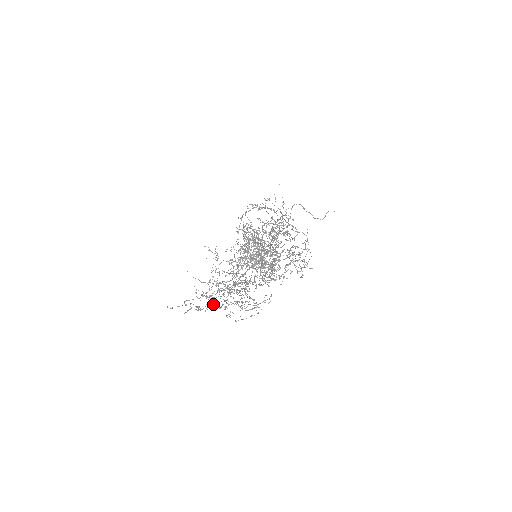
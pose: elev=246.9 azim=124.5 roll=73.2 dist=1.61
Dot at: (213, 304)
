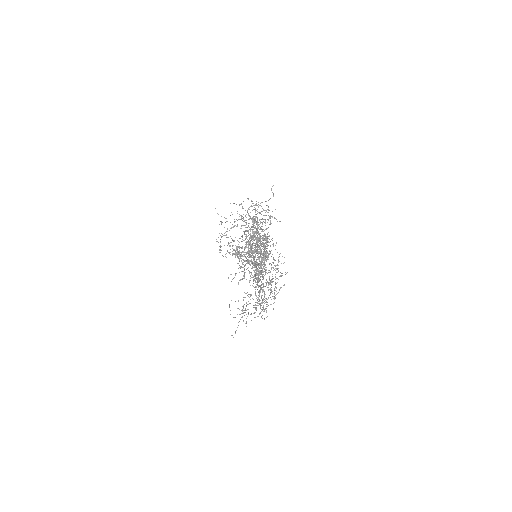
Dot at: (257, 302)
